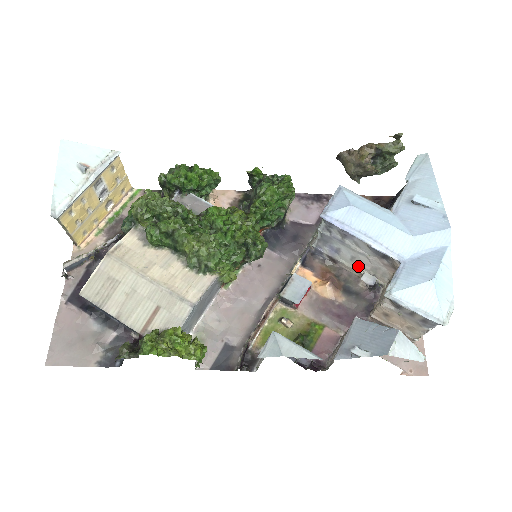
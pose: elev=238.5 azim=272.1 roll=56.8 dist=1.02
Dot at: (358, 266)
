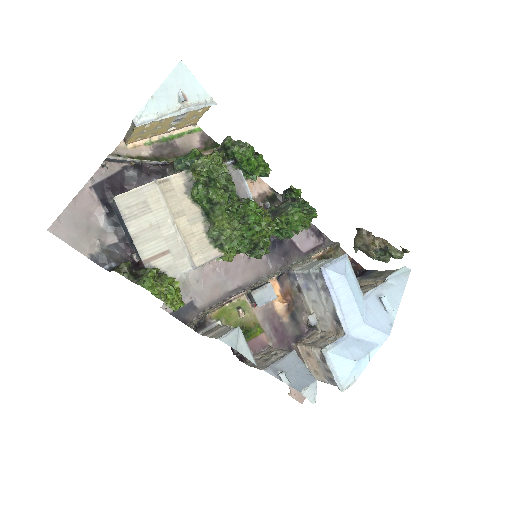
Dot at: (313, 307)
